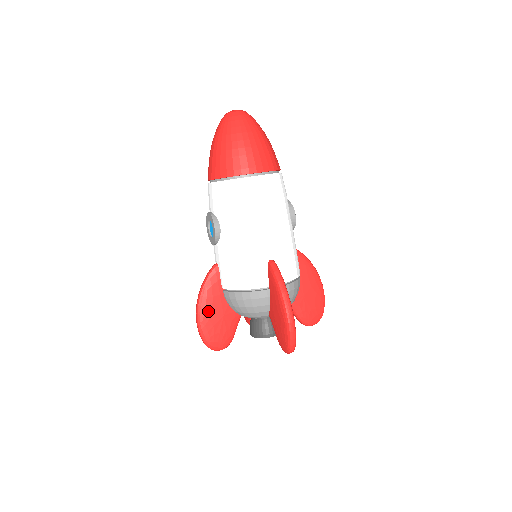
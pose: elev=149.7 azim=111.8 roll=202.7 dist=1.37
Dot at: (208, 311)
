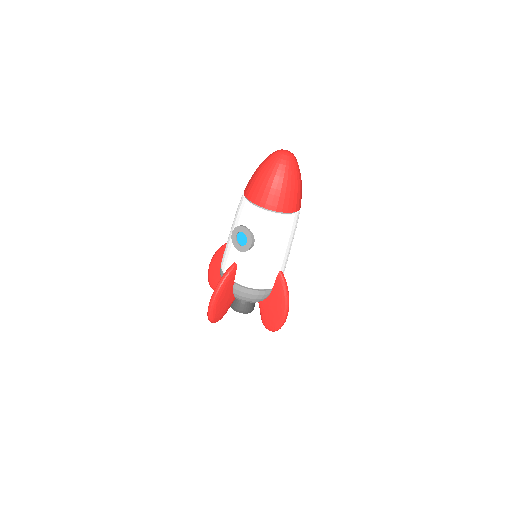
Dot at: (221, 298)
